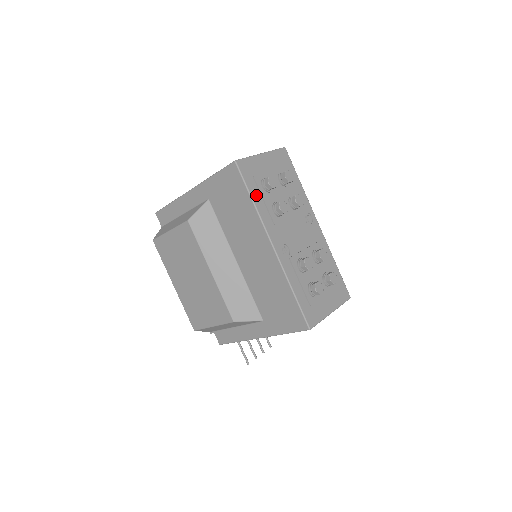
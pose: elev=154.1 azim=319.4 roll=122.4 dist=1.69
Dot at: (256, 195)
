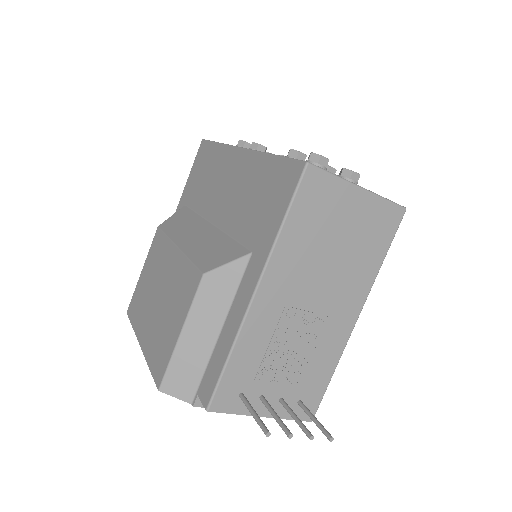
Dot at: occluded
